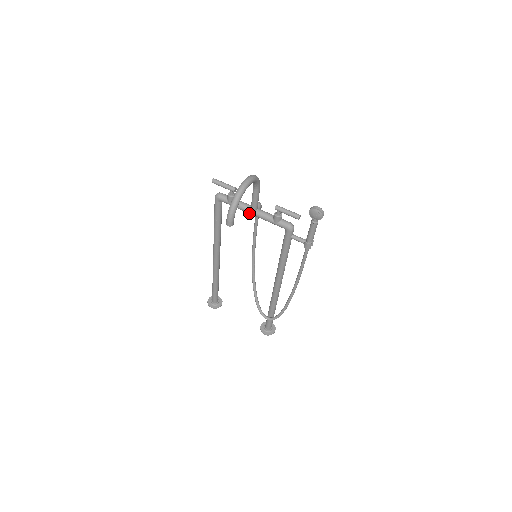
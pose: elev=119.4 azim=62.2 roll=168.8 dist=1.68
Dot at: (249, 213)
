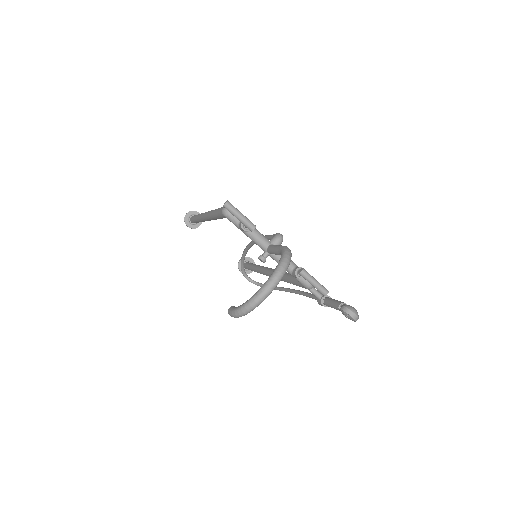
Dot at: (263, 254)
